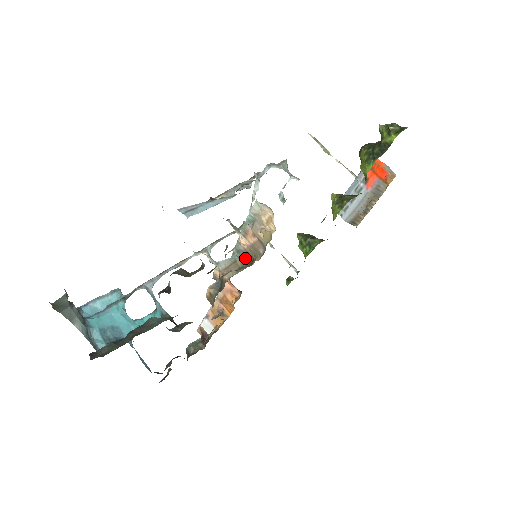
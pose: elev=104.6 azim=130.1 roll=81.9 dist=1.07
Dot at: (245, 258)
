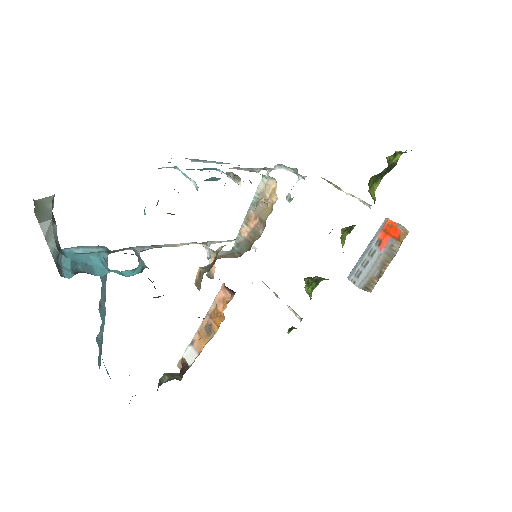
Dot at: (244, 249)
